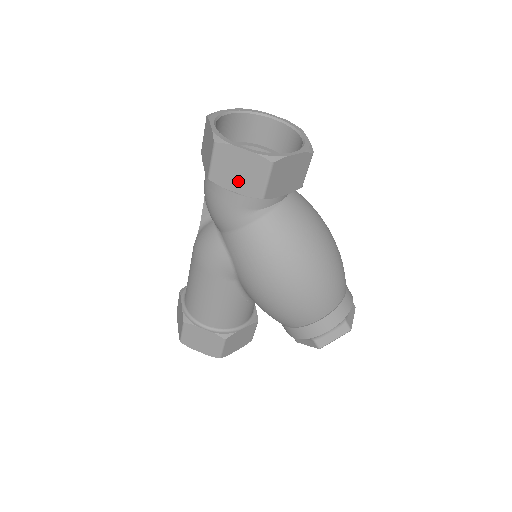
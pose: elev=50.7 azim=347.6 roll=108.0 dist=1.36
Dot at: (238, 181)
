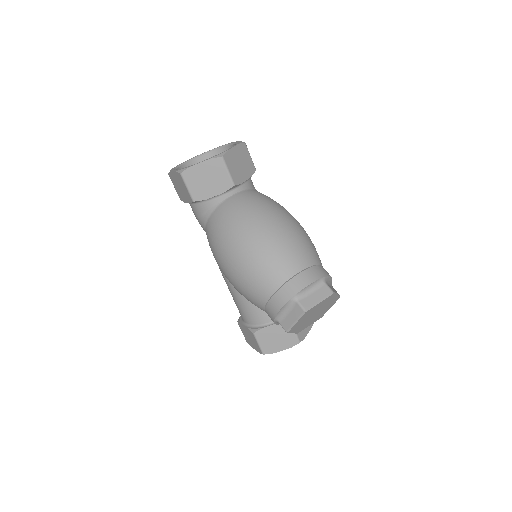
Dot at: (184, 194)
